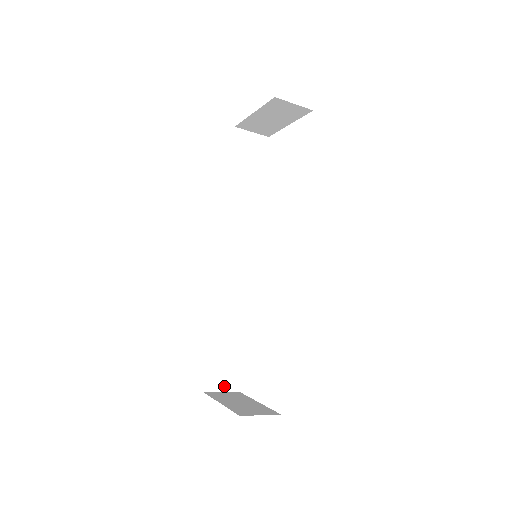
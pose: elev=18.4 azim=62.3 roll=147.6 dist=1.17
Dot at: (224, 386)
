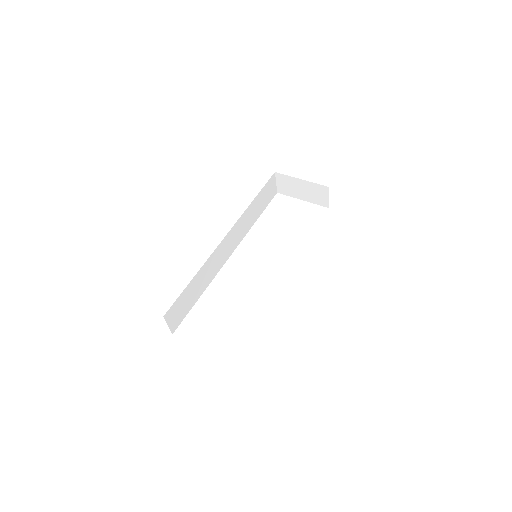
Dot at: (171, 323)
